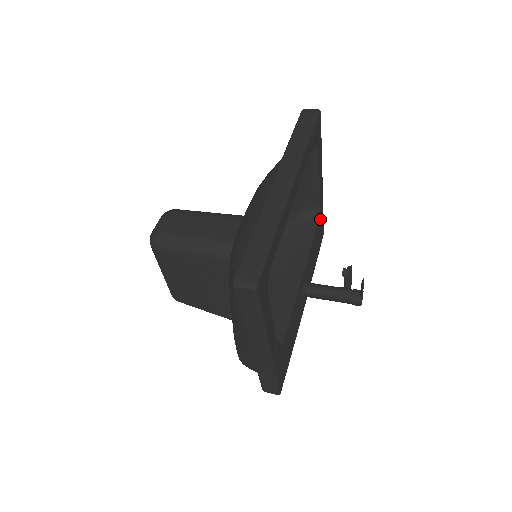
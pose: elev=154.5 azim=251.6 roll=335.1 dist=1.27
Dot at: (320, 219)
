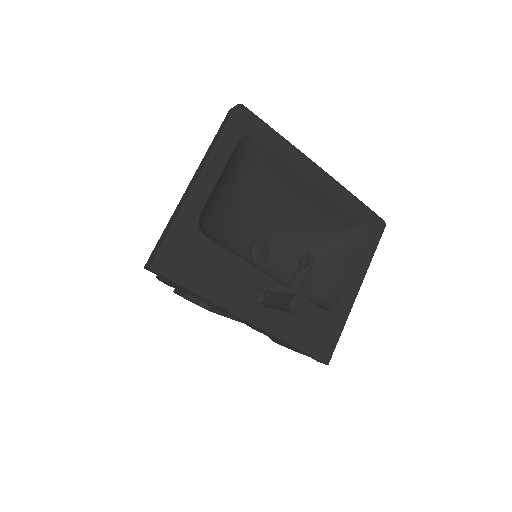
Dot at: (332, 322)
